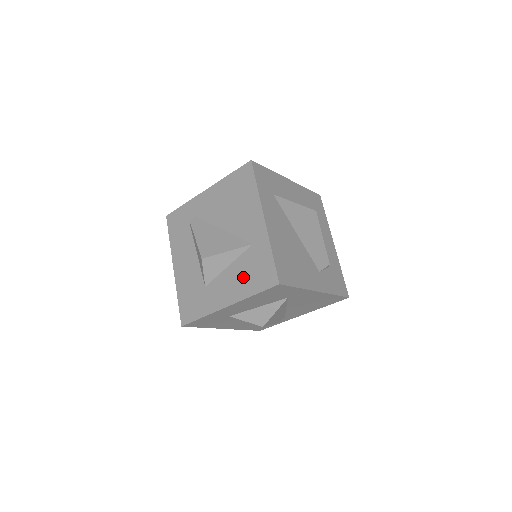
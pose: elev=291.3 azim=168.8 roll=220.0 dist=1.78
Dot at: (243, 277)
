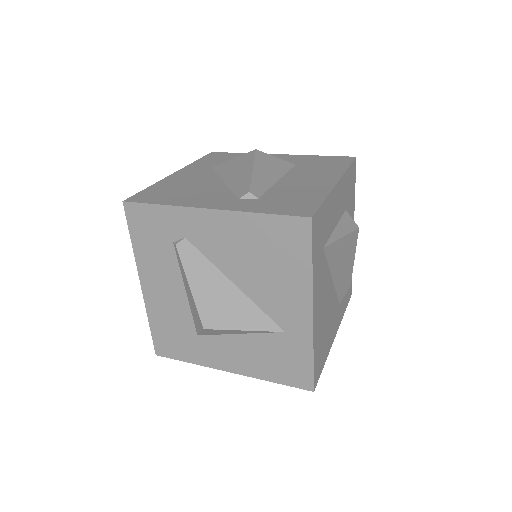
Dot at: (261, 358)
